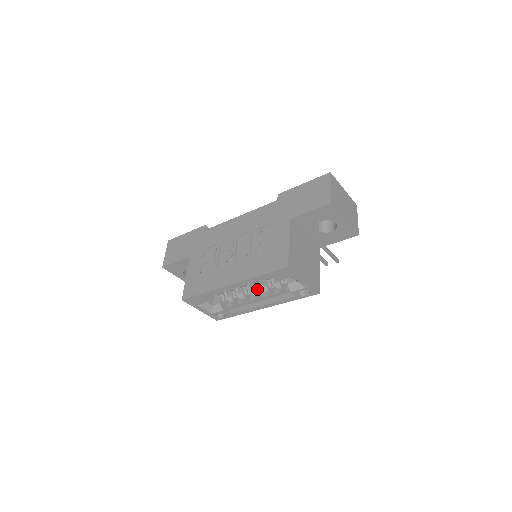
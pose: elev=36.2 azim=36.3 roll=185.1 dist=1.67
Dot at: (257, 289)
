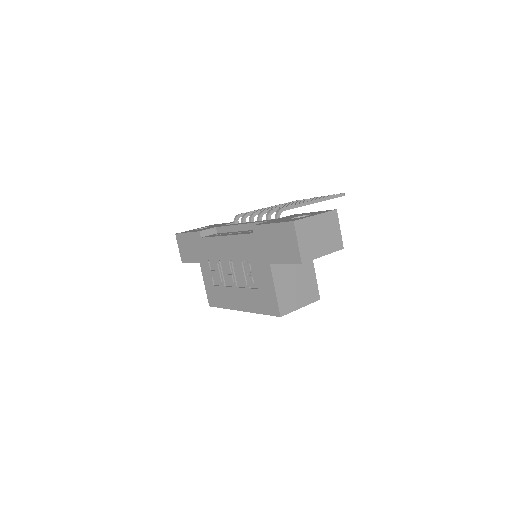
Dot at: occluded
